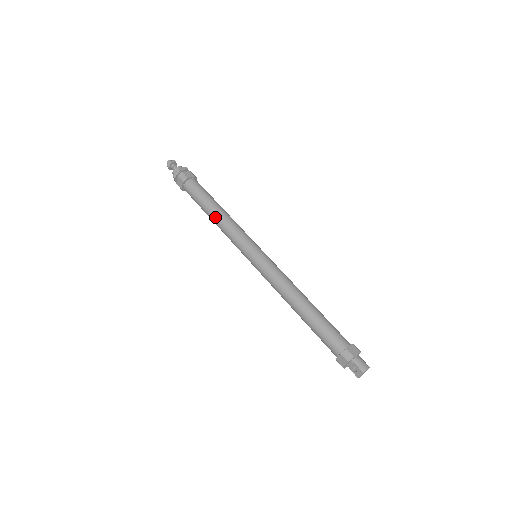
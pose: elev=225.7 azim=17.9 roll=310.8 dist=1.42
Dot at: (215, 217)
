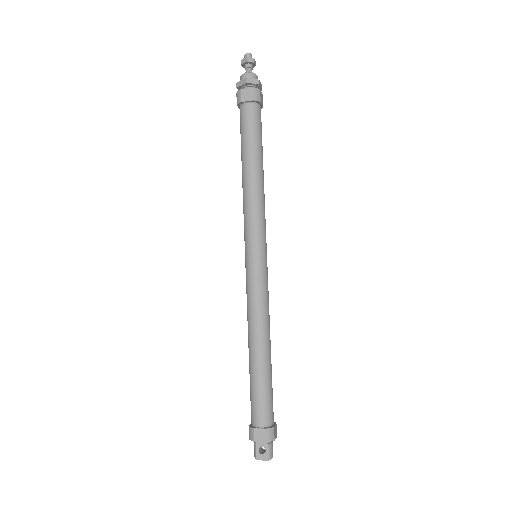
Dot at: (254, 176)
